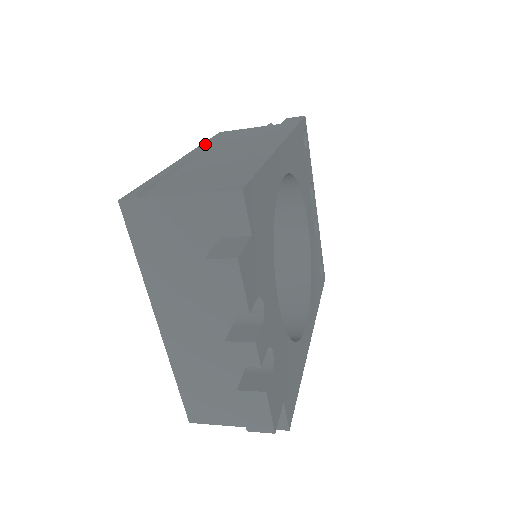
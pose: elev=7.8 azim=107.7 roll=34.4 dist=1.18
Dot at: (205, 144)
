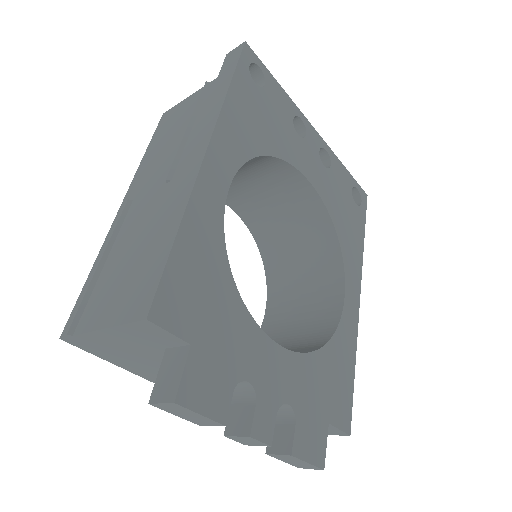
Dot at: (144, 159)
